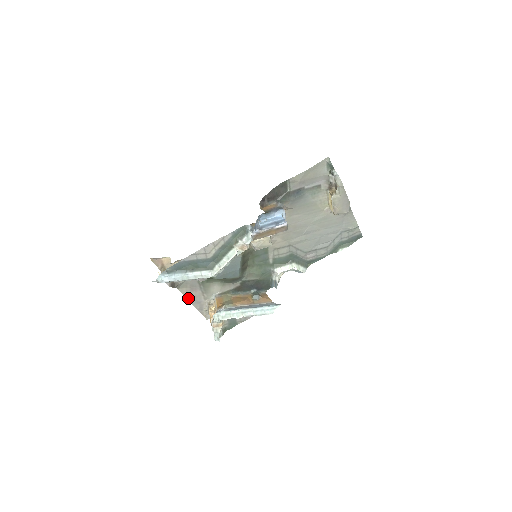
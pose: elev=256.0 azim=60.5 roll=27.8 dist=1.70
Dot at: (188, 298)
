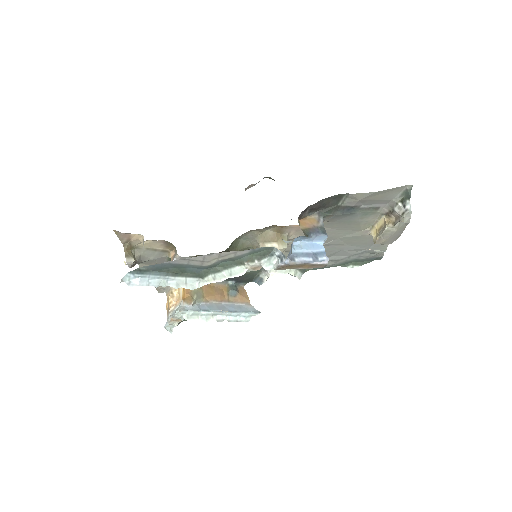
Dot at: occluded
